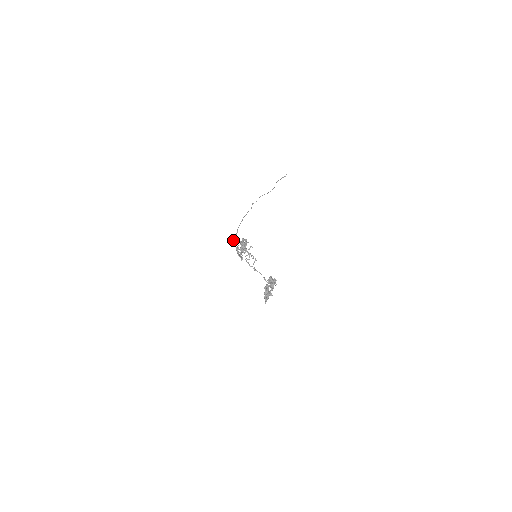
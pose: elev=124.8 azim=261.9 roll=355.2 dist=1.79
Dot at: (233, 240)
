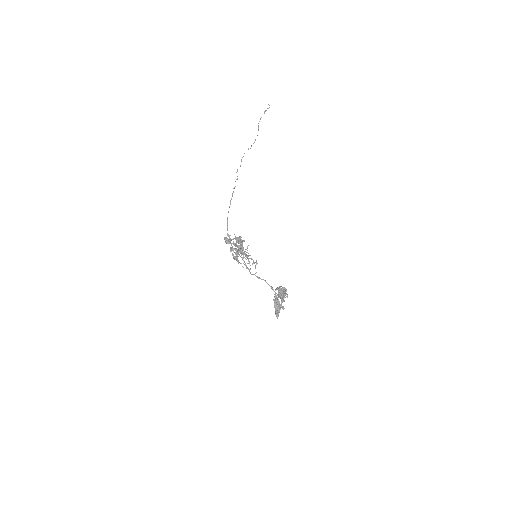
Dot at: occluded
